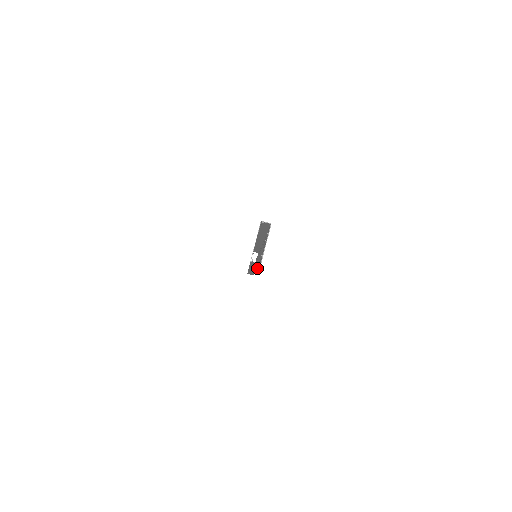
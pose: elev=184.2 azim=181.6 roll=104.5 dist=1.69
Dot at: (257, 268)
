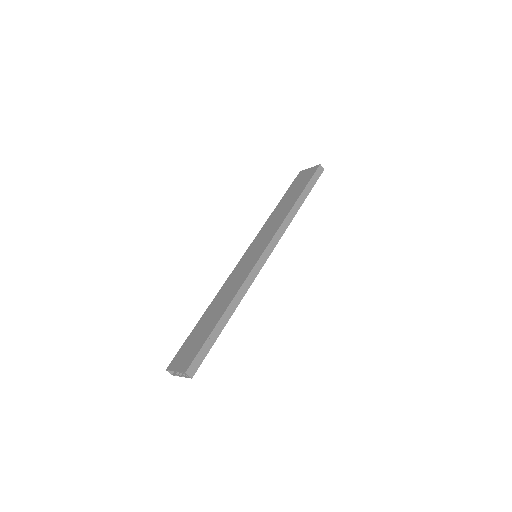
Dot at: occluded
